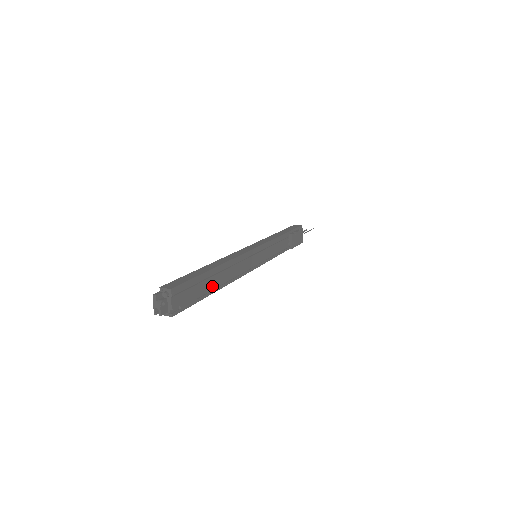
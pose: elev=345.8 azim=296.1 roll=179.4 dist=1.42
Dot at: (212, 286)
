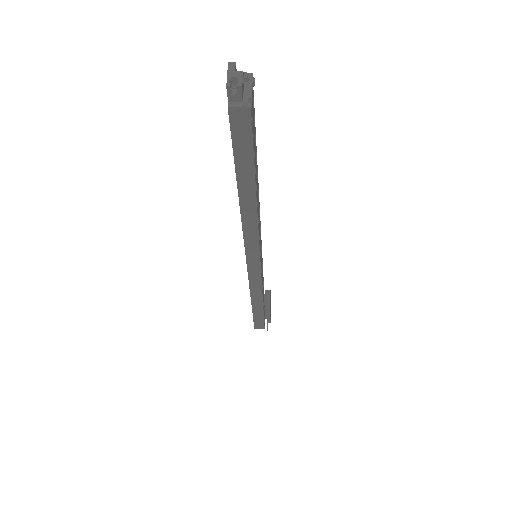
Dot at: (256, 180)
